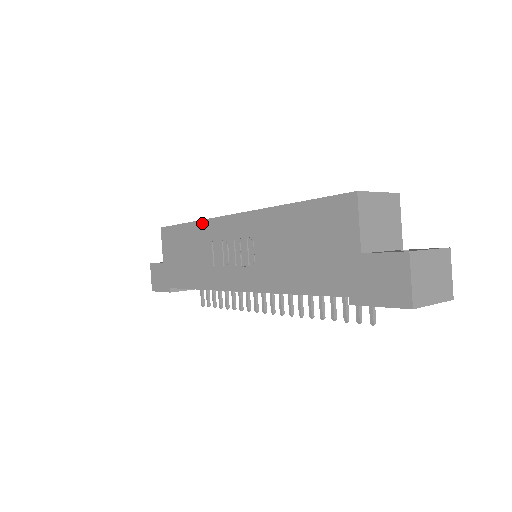
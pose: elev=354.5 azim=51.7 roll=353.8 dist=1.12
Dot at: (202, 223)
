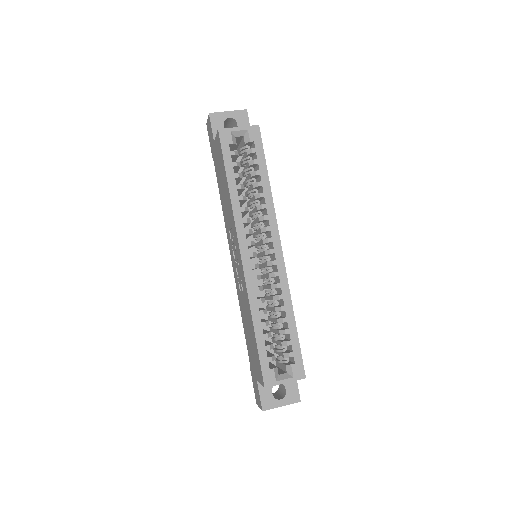
Dot at: (232, 211)
